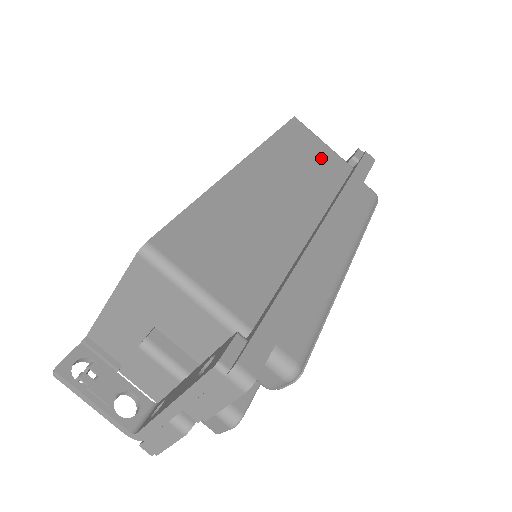
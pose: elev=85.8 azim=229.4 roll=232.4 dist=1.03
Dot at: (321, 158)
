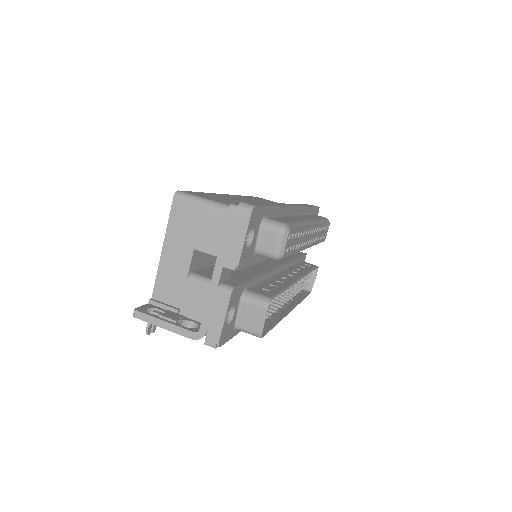
Dot at: occluded
